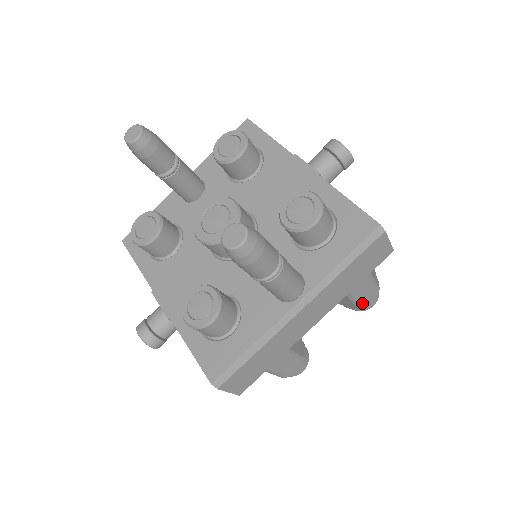
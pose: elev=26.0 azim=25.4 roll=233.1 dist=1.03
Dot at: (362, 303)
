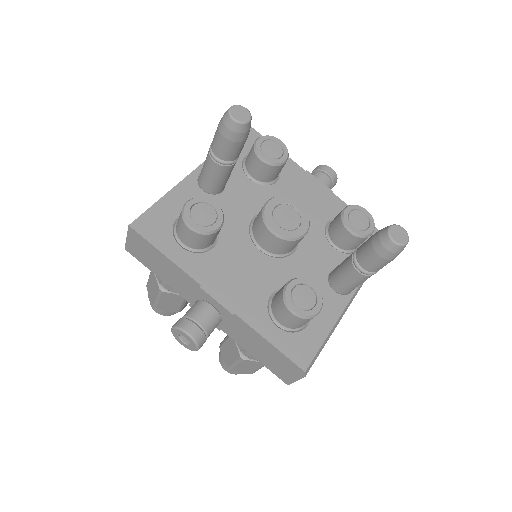
Dot at: occluded
